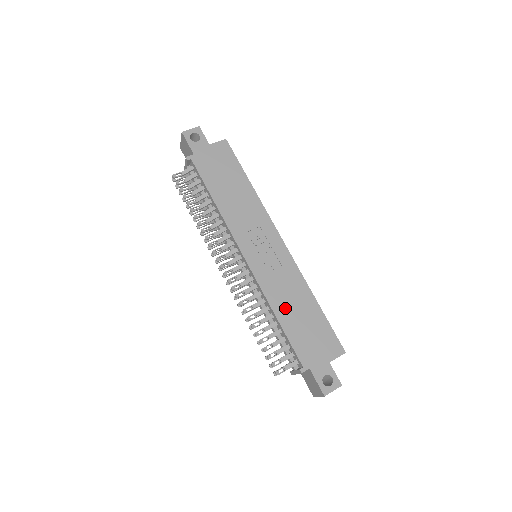
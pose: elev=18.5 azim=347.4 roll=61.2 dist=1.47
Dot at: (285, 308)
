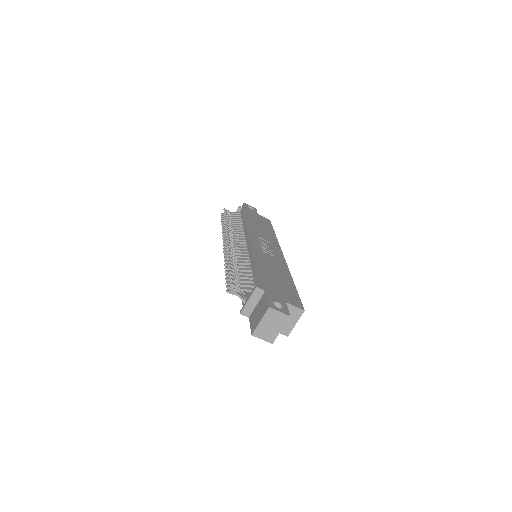
Dot at: (265, 266)
